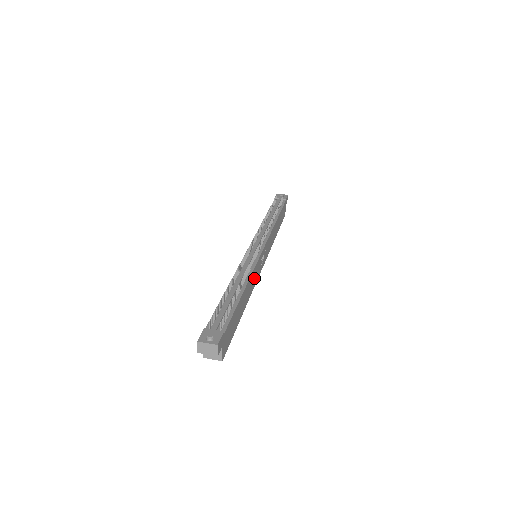
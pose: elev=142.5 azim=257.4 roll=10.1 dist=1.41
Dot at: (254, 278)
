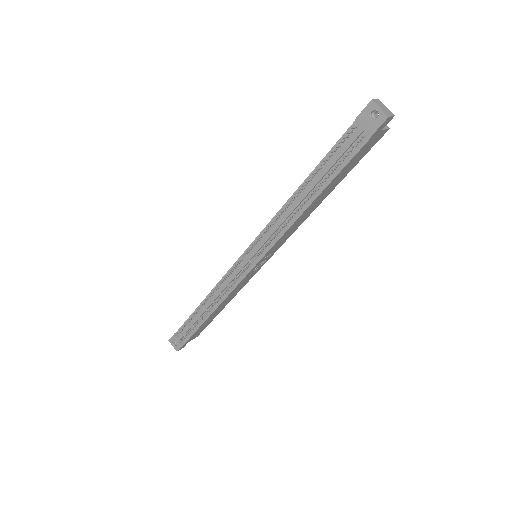
Dot at: (240, 287)
